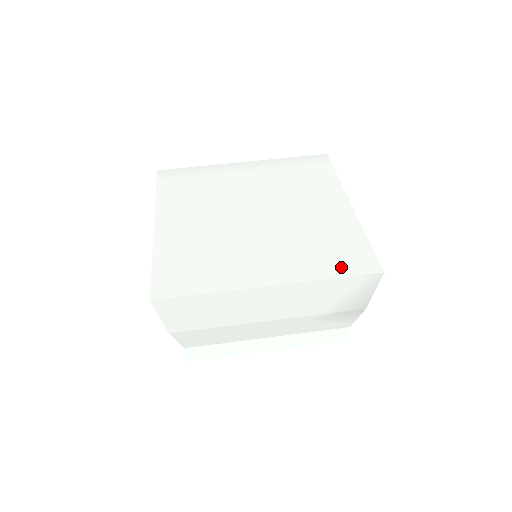
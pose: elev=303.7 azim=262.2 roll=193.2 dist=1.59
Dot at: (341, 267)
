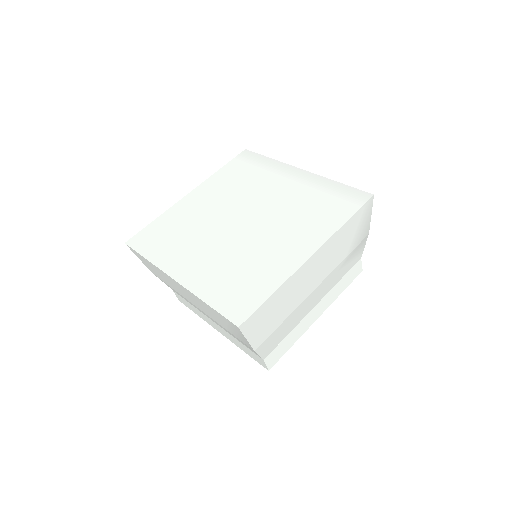
Dot at: (223, 300)
